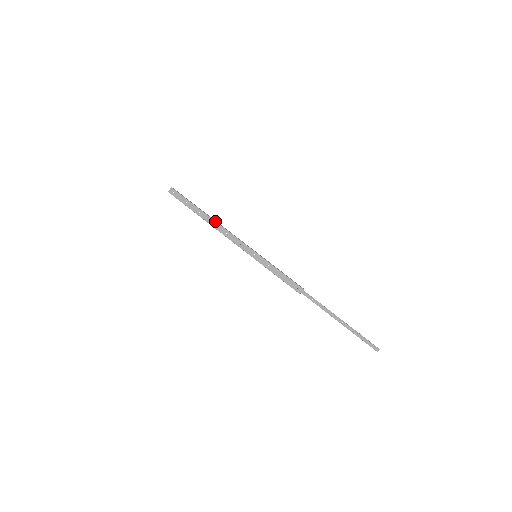
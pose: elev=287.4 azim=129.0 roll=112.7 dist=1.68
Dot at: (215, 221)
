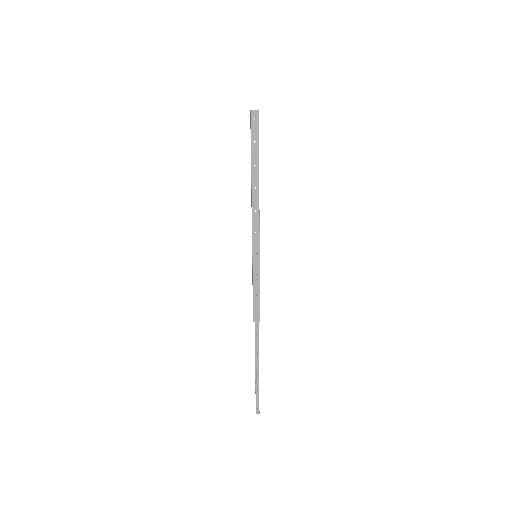
Dot at: occluded
